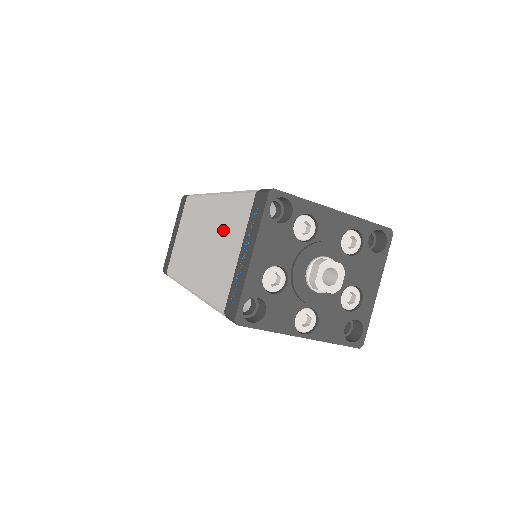
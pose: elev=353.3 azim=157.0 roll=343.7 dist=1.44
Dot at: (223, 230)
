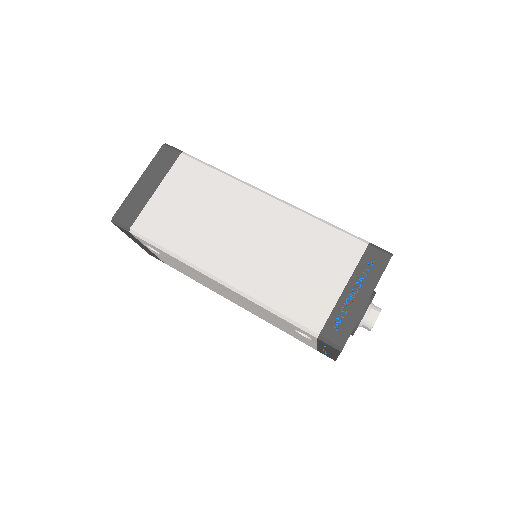
Dot at: (303, 249)
